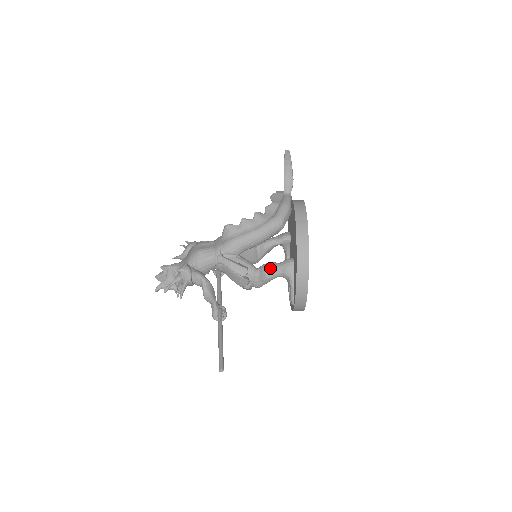
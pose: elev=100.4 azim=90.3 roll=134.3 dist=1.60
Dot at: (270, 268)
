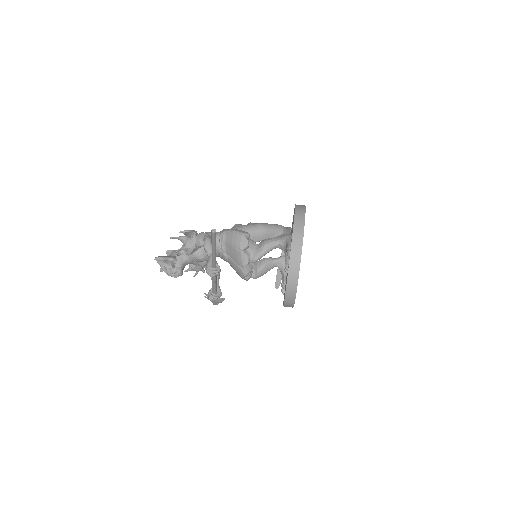
Dot at: (270, 238)
